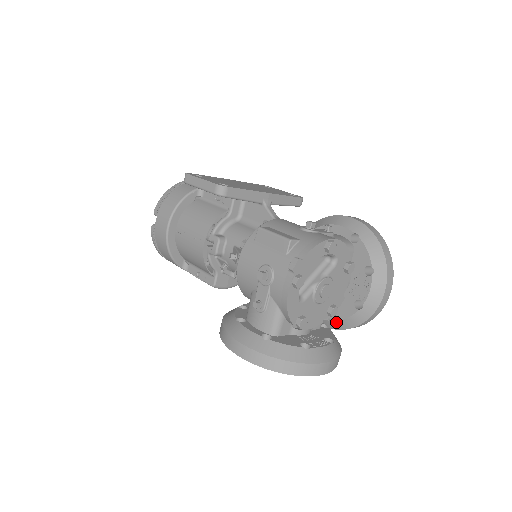
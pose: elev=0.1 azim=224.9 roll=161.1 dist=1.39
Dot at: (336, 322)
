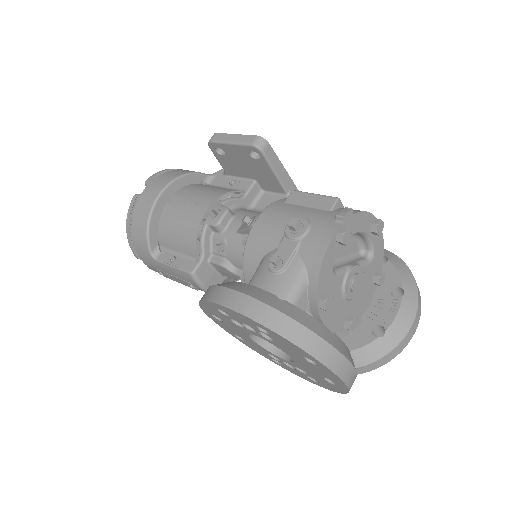
Dot at: occluded
